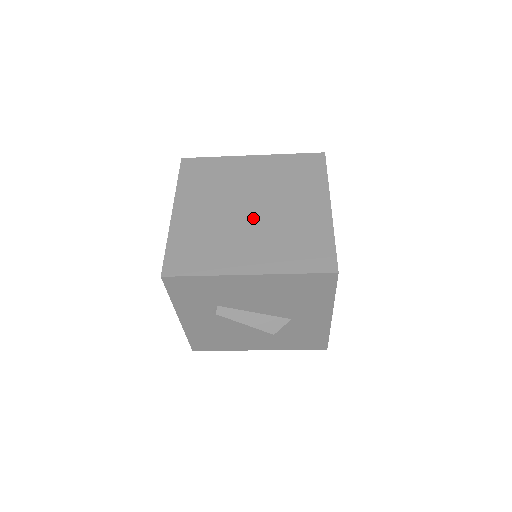
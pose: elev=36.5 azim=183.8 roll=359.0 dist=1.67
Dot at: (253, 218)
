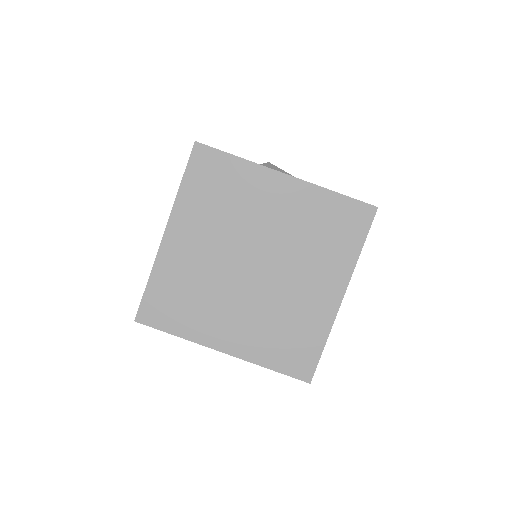
Dot at: (252, 281)
